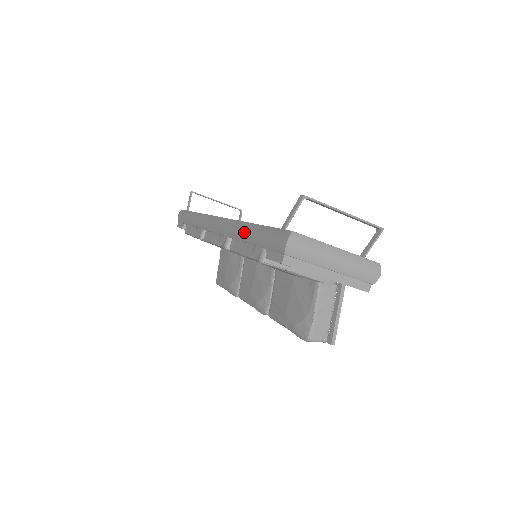
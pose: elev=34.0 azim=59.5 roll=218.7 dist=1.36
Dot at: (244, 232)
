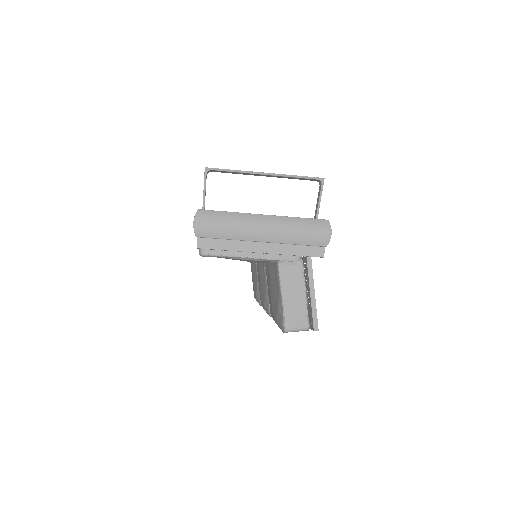
Dot at: occluded
